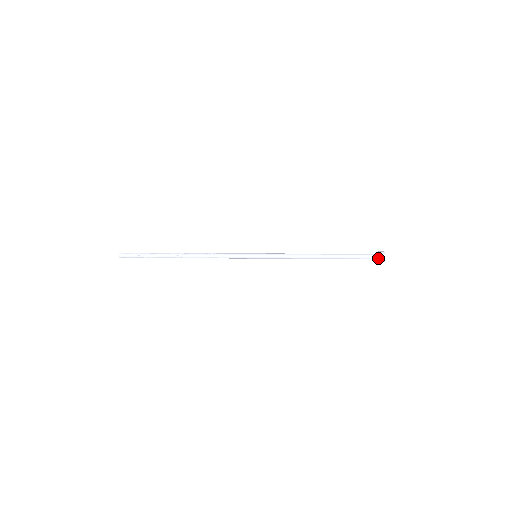
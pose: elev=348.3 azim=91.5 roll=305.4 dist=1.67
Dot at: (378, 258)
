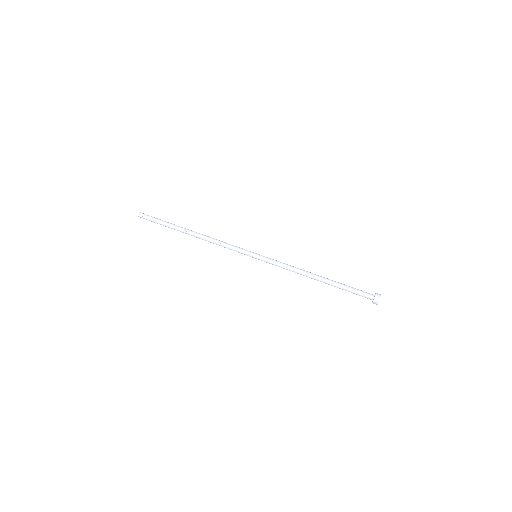
Dot at: (372, 299)
